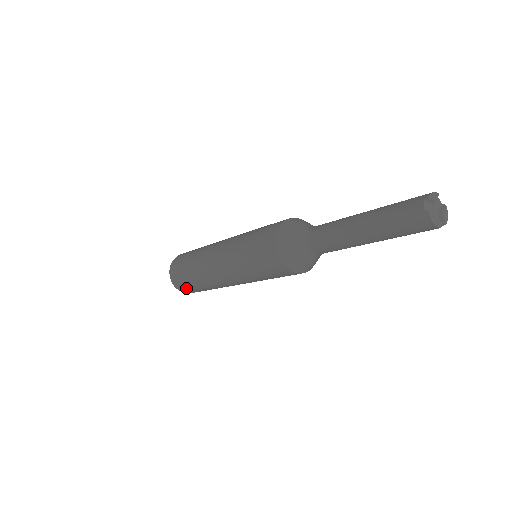
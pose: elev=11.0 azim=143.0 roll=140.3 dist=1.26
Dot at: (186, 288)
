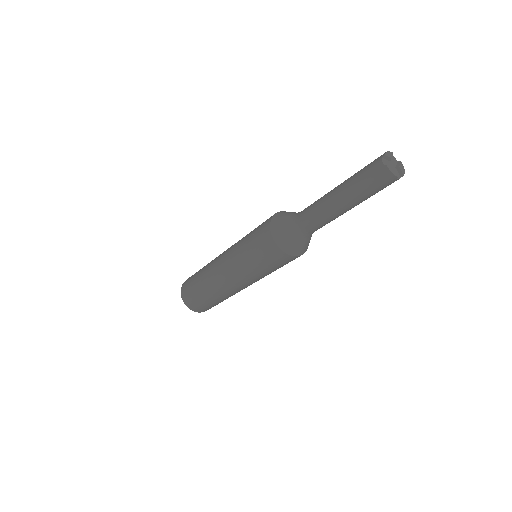
Dot at: (198, 305)
